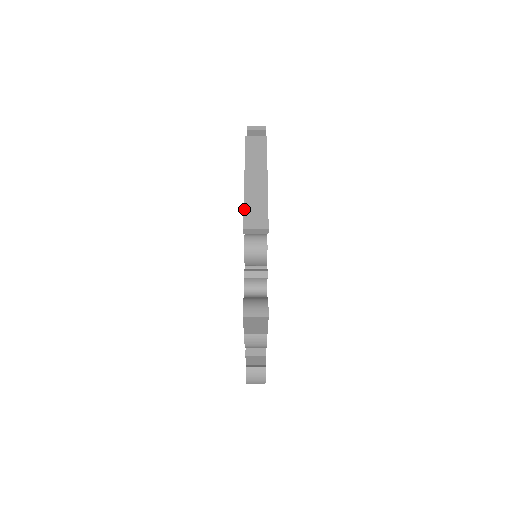
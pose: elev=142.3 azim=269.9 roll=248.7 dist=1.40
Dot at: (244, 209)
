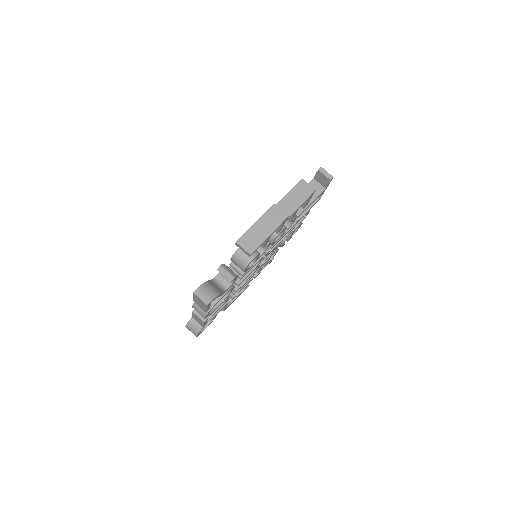
Dot at: (249, 230)
